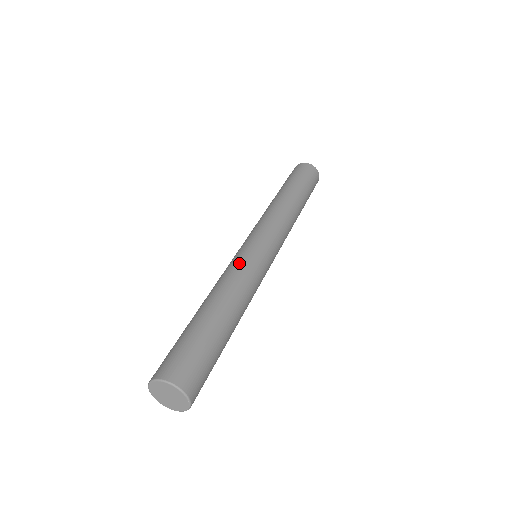
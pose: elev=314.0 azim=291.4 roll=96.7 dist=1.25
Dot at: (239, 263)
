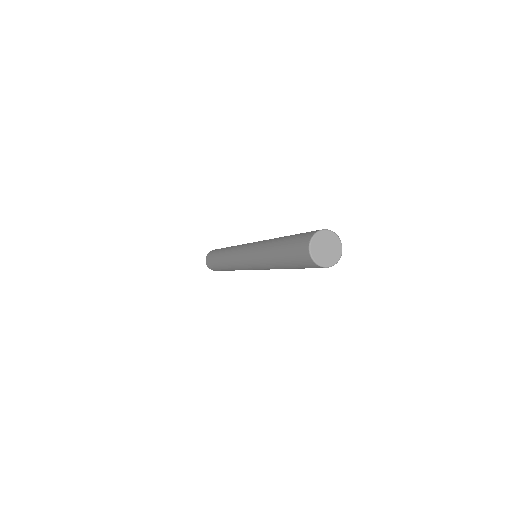
Dot at: occluded
